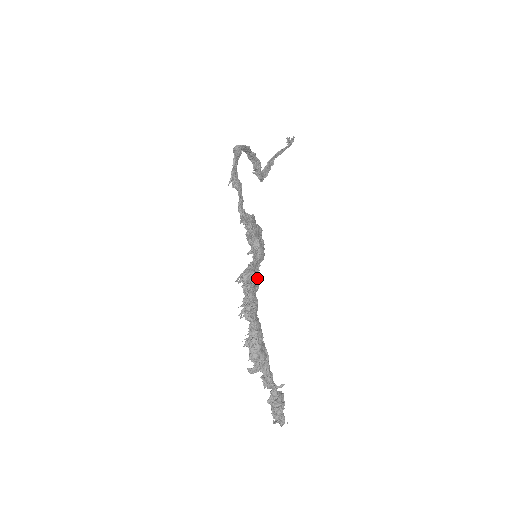
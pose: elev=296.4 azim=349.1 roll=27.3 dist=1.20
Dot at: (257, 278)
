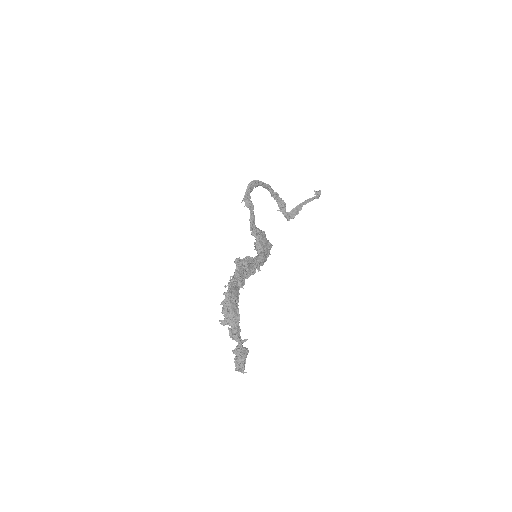
Dot at: (253, 271)
